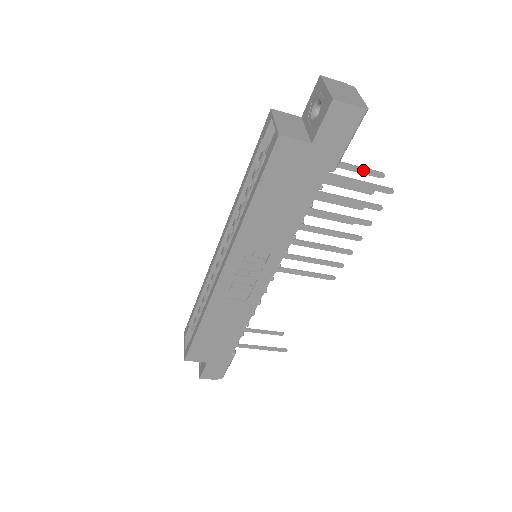
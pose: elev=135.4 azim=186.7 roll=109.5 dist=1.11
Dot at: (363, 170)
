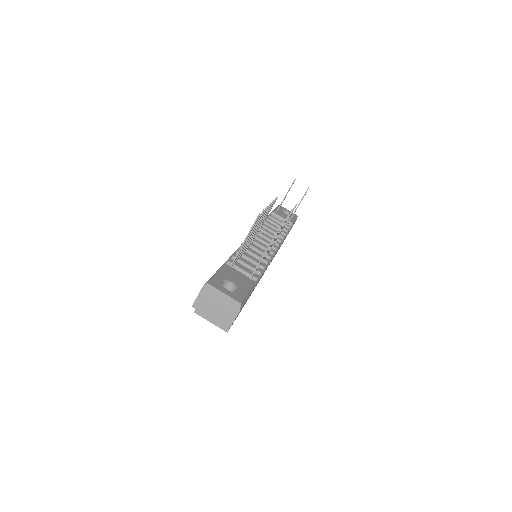
Dot at: occluded
